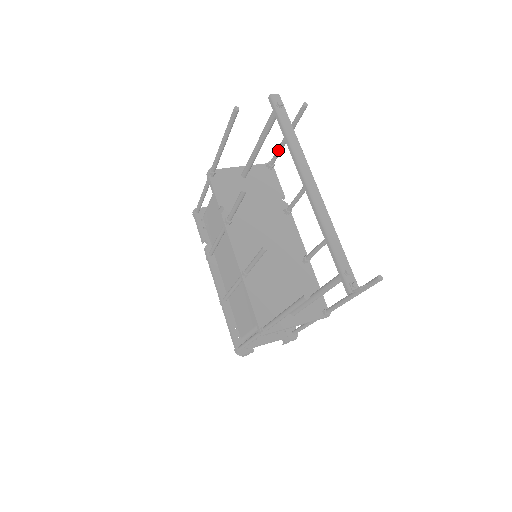
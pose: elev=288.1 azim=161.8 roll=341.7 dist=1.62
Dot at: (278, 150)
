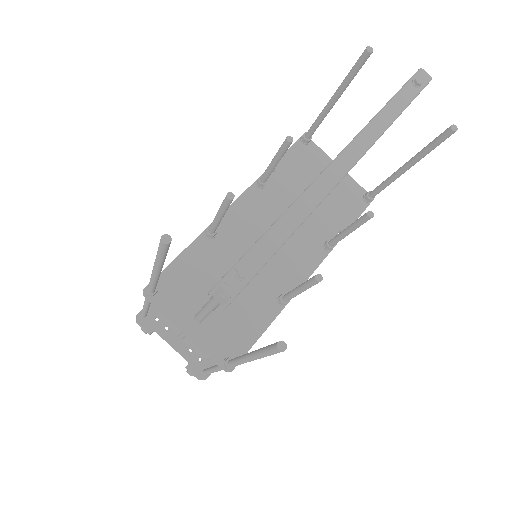
Dot at: (387, 179)
